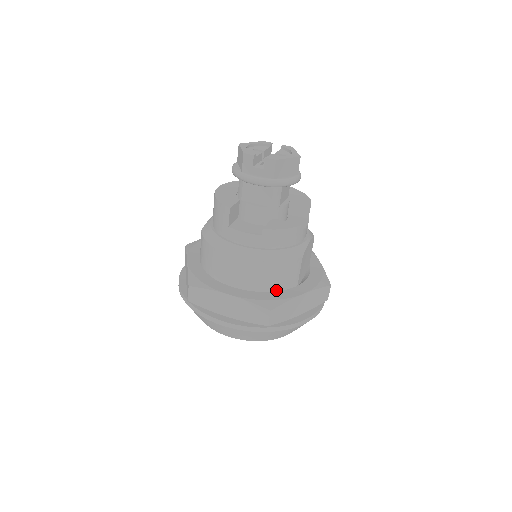
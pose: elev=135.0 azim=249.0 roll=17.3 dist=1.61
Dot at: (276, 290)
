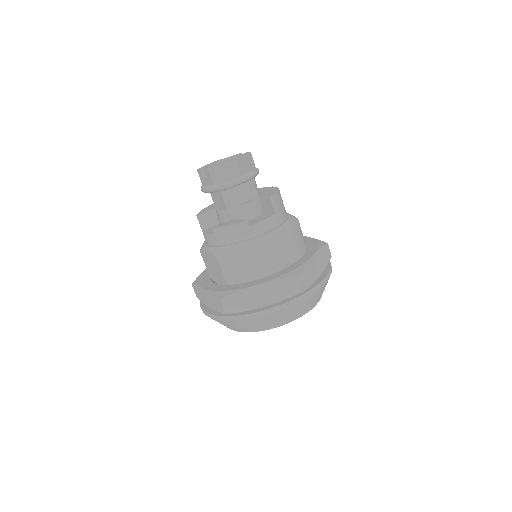
Dot at: (239, 282)
